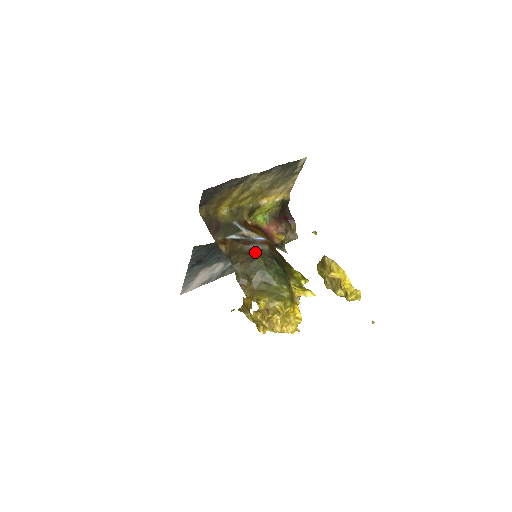
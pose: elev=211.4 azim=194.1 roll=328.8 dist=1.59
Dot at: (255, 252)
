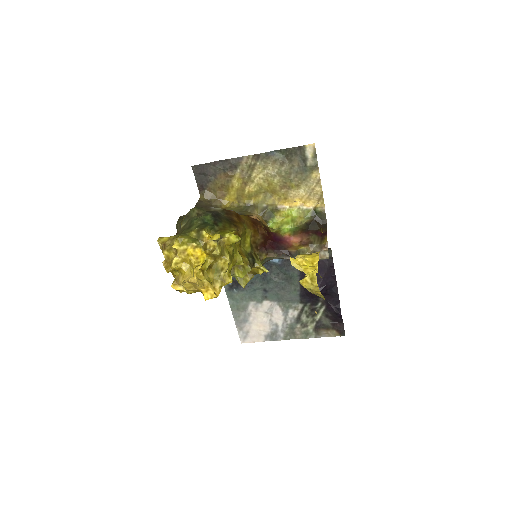
Dot at: occluded
